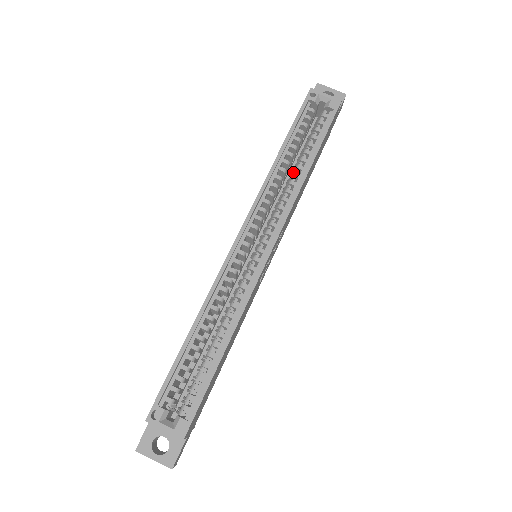
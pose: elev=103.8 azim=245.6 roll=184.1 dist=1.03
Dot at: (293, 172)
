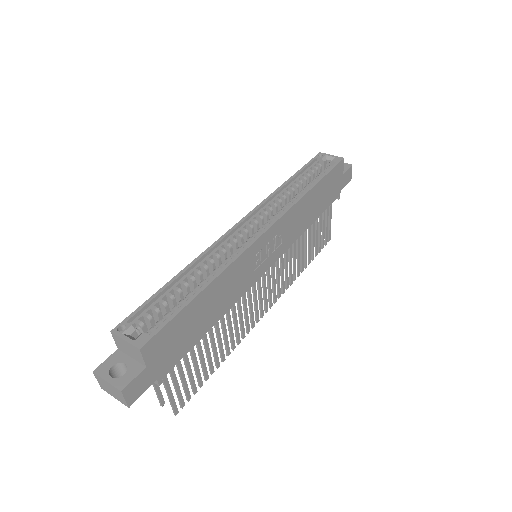
Dot at: (296, 195)
